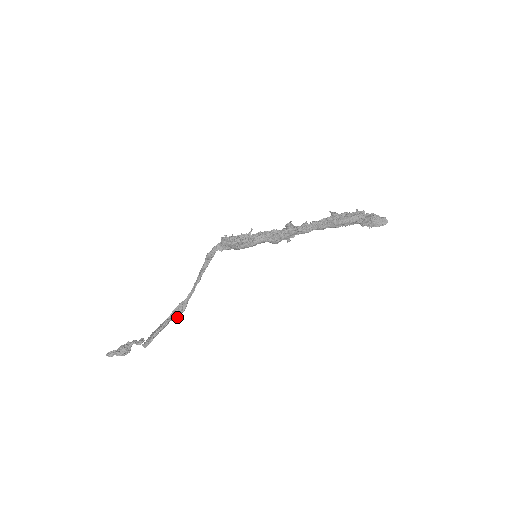
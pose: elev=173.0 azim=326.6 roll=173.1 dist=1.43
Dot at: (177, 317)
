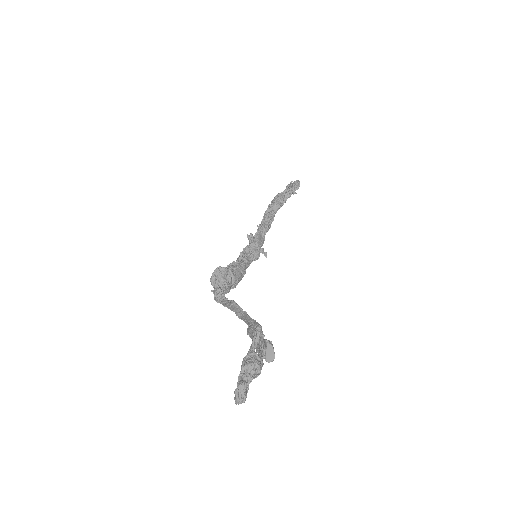
Dot at: (263, 337)
